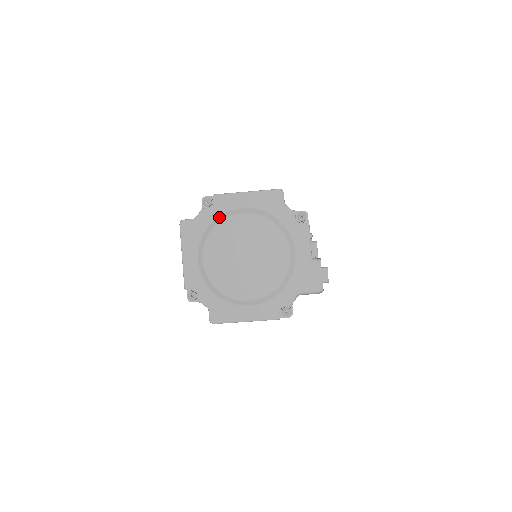
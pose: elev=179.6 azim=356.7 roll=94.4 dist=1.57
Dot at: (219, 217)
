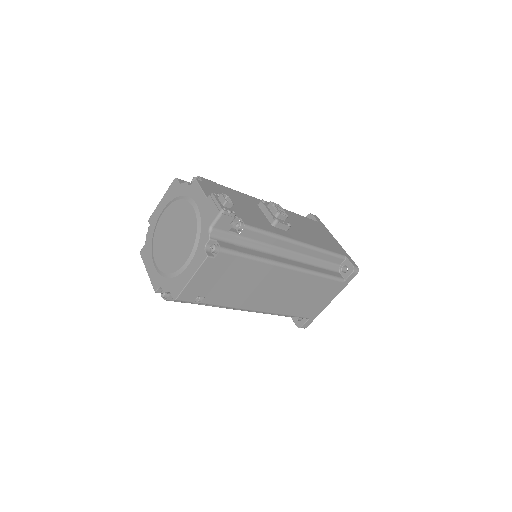
Dot at: (154, 229)
